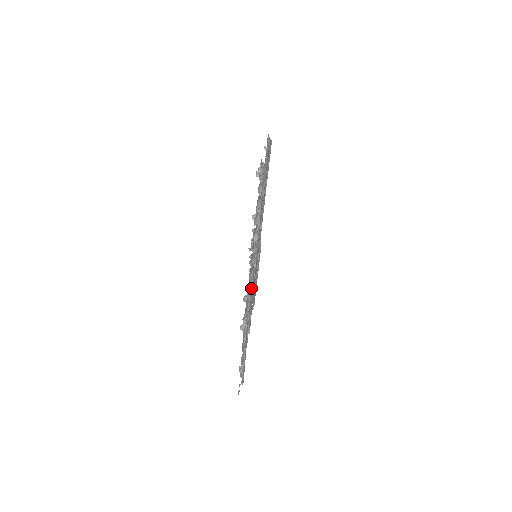
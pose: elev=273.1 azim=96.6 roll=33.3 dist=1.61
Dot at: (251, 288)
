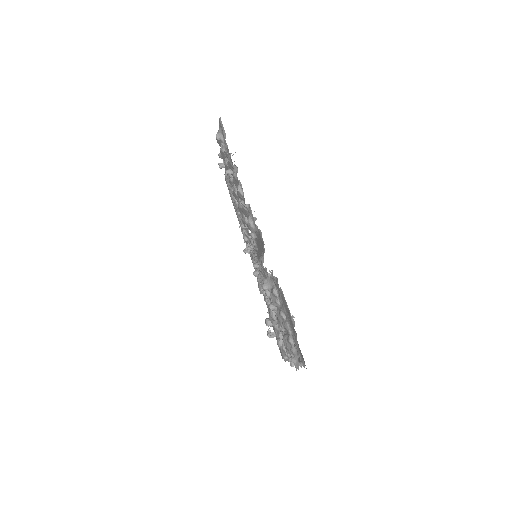
Dot at: occluded
